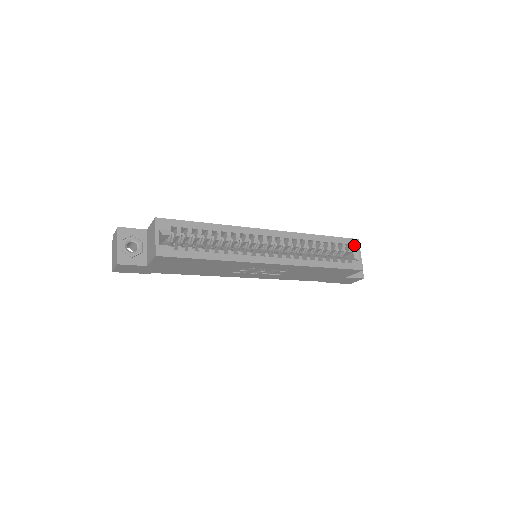
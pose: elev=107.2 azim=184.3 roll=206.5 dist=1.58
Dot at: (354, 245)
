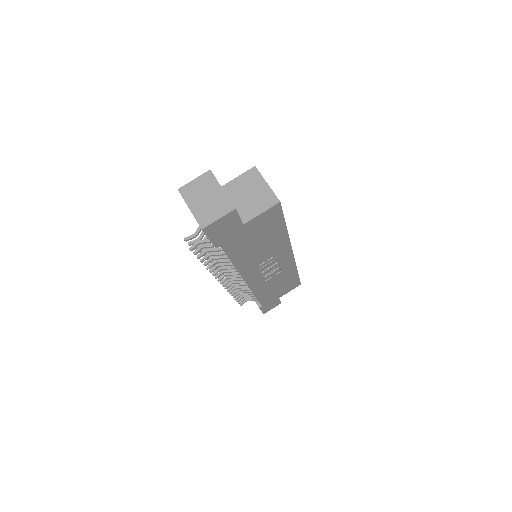
Dot at: occluded
